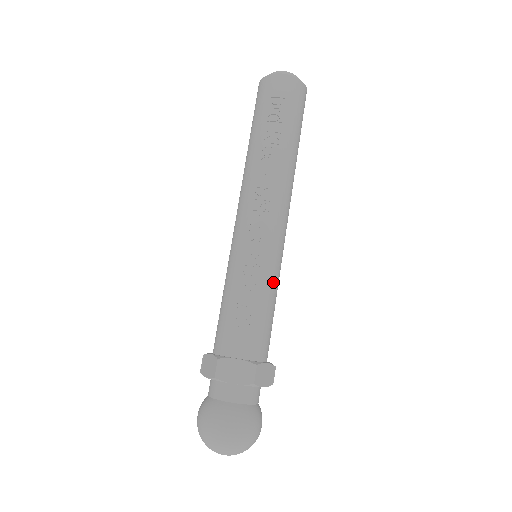
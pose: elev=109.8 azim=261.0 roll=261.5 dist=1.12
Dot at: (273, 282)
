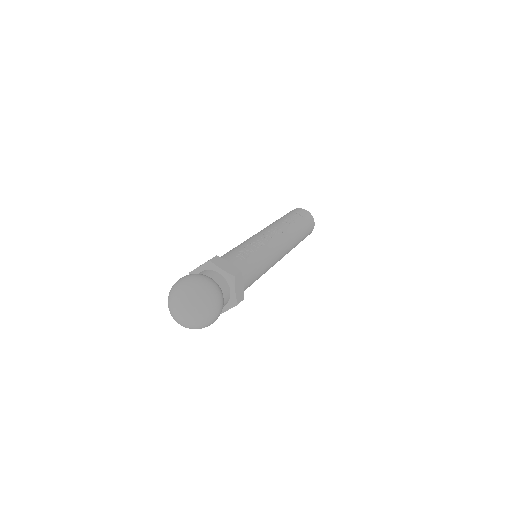
Dot at: (265, 261)
